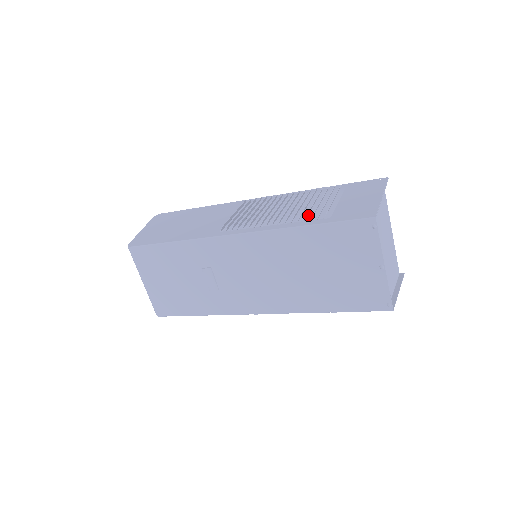
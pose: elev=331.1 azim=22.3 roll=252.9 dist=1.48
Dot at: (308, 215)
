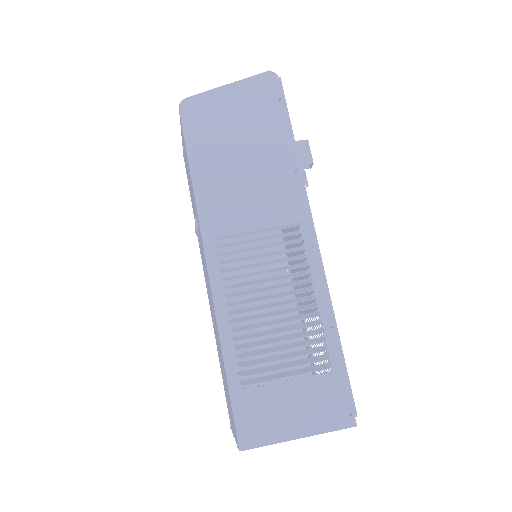
Dot at: occluded
